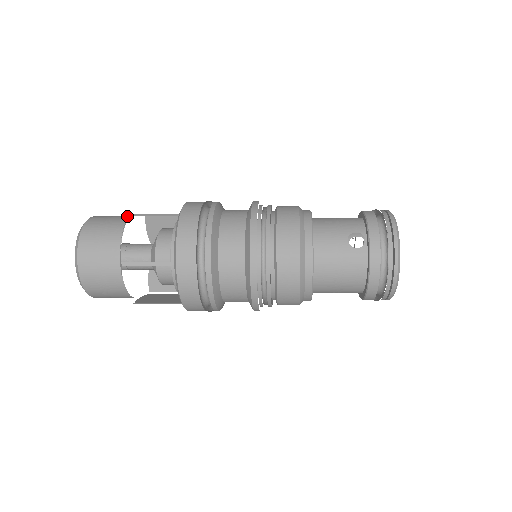
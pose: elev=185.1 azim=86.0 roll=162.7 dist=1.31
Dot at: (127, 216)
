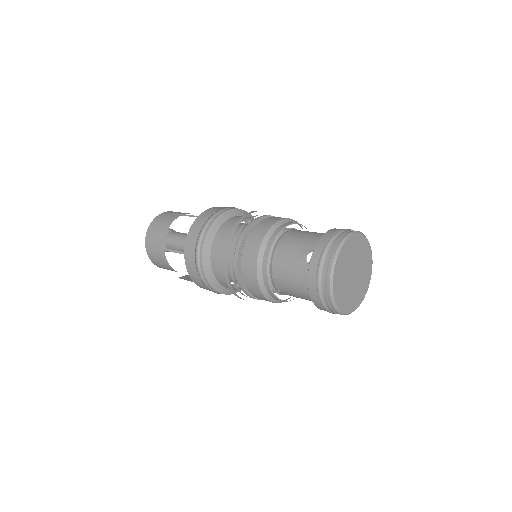
Dot at: occluded
